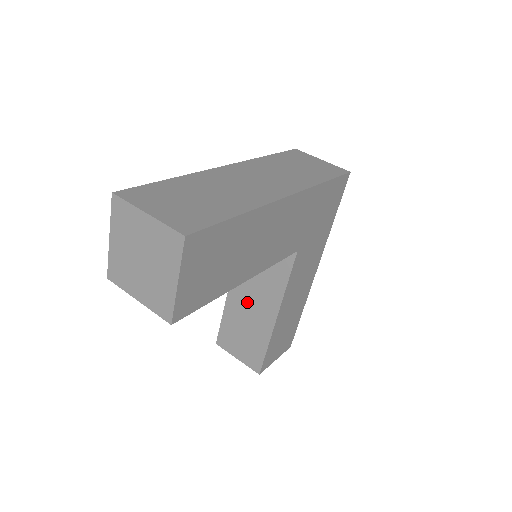
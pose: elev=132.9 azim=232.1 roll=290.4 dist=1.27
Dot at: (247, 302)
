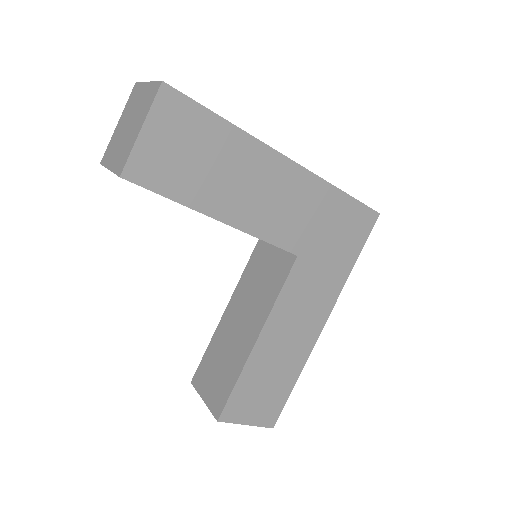
Dot at: (236, 324)
